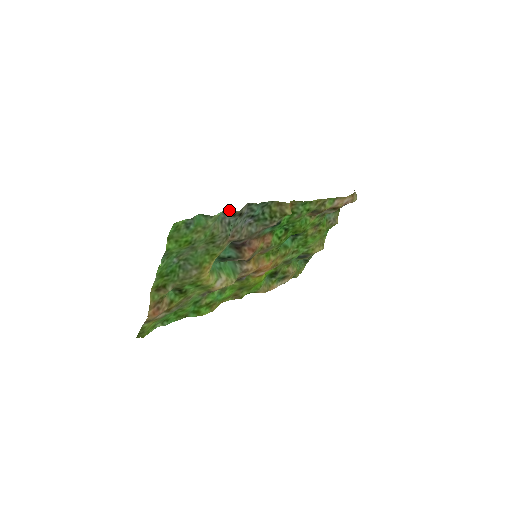
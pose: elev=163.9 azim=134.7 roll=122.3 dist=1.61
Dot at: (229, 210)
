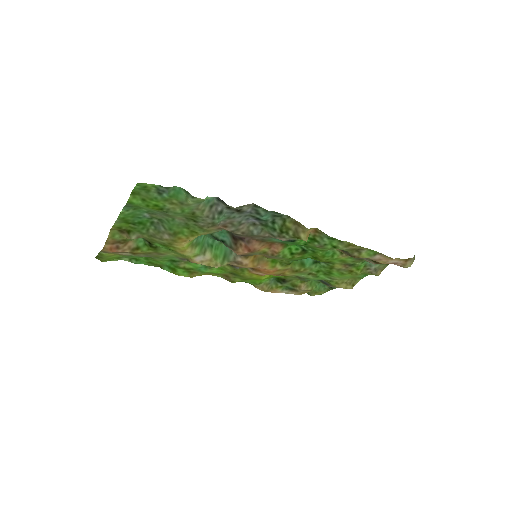
Dot at: (222, 200)
